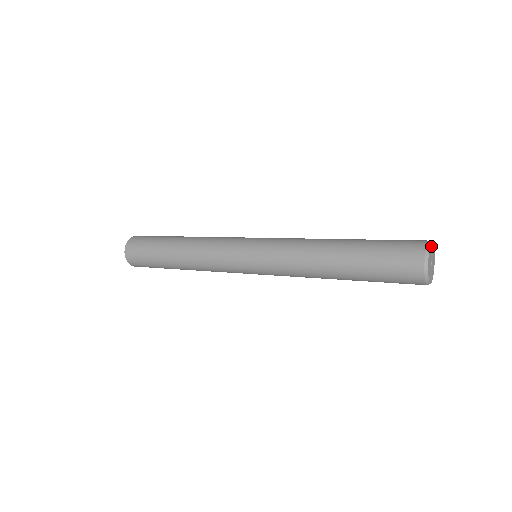
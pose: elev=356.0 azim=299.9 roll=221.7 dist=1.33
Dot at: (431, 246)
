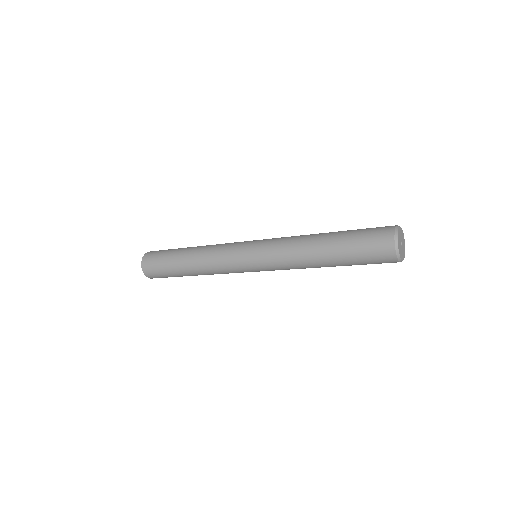
Dot at: (398, 233)
